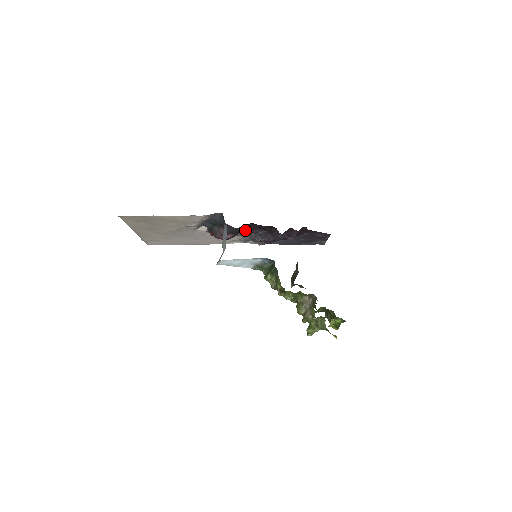
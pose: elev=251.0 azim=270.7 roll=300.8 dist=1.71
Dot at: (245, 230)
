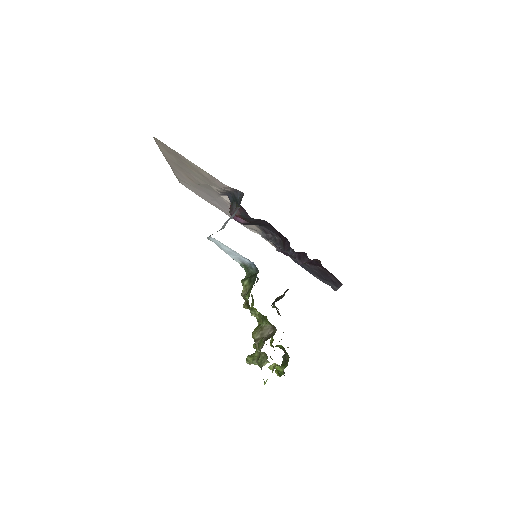
Dot at: (264, 226)
